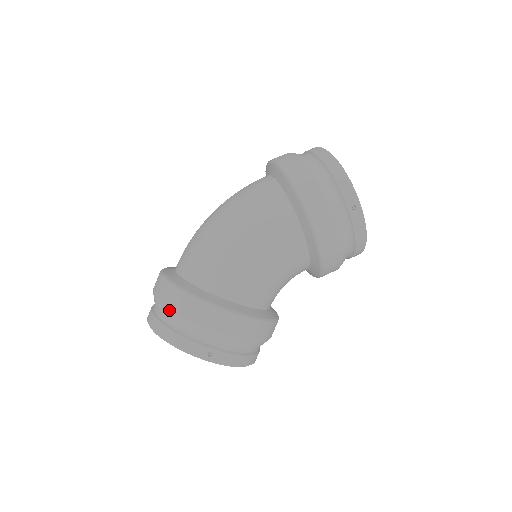
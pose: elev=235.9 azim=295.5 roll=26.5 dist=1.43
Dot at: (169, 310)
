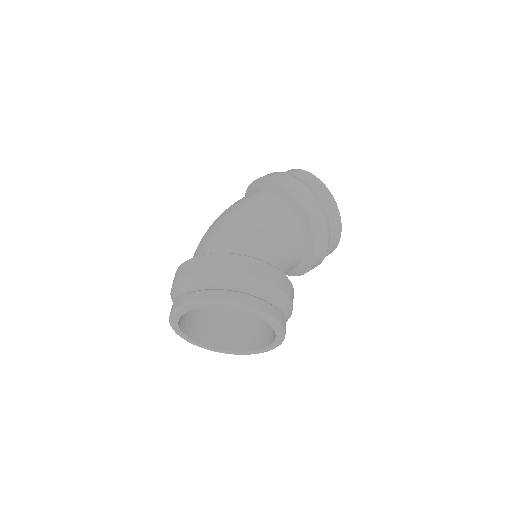
Dot at: (193, 275)
